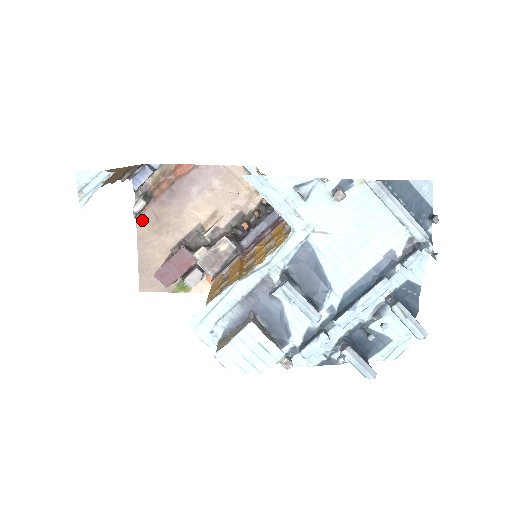
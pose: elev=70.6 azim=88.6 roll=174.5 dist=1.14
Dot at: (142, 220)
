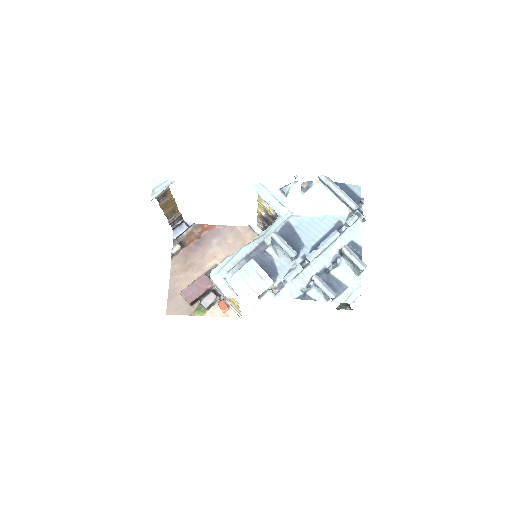
Dot at: (176, 261)
